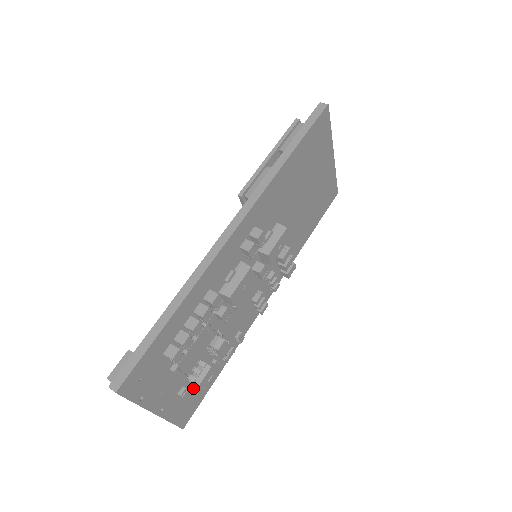
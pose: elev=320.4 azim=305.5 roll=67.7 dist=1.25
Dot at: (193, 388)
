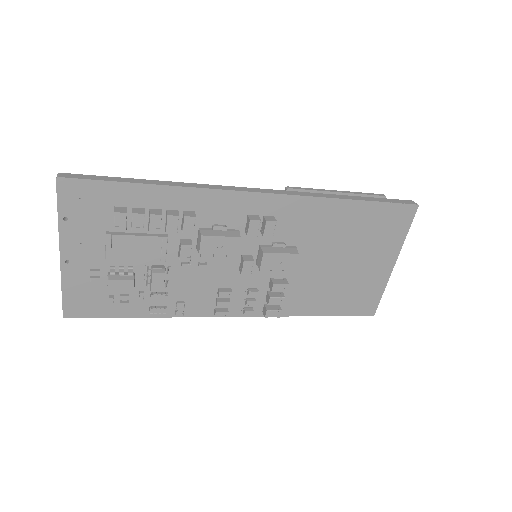
Dot at: (105, 289)
